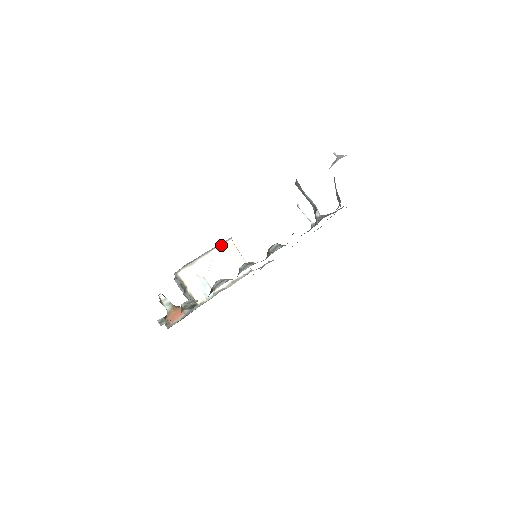
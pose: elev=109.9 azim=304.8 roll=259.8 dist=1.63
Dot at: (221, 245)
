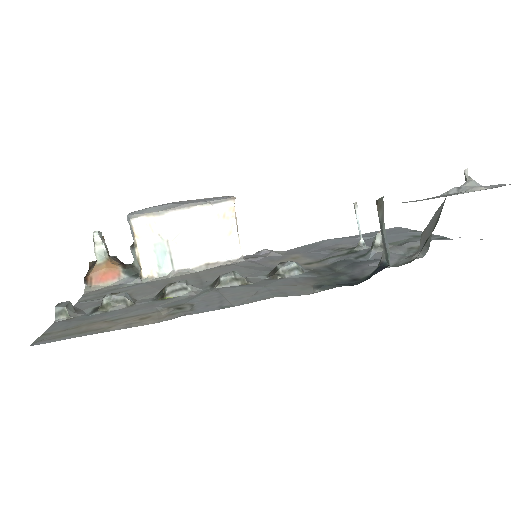
Dot at: (215, 203)
